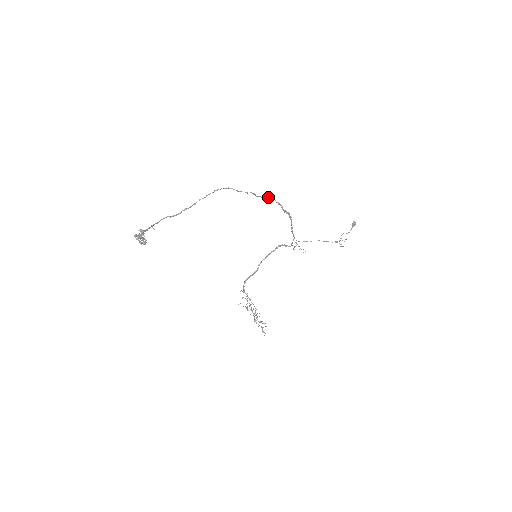
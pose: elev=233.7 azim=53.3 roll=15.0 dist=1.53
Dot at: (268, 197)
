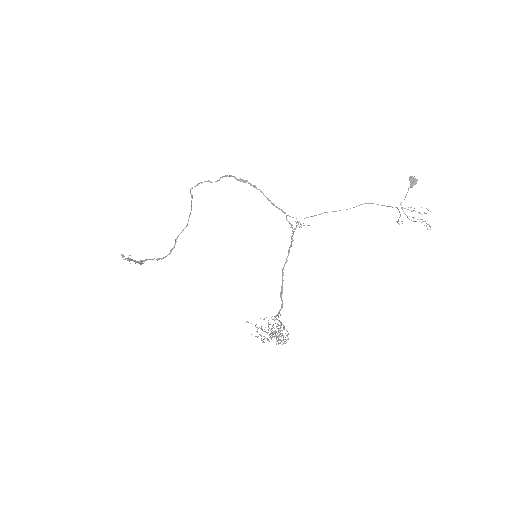
Dot at: (222, 177)
